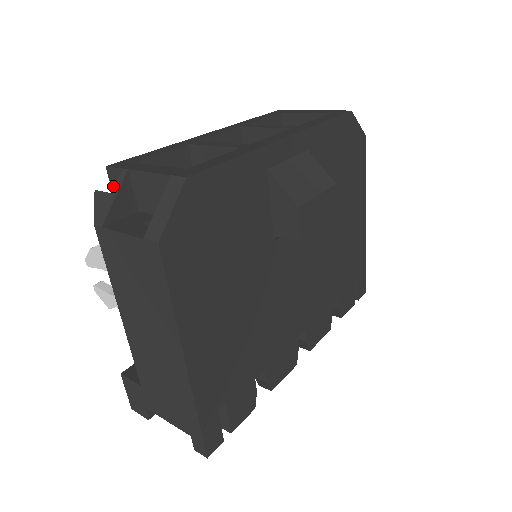
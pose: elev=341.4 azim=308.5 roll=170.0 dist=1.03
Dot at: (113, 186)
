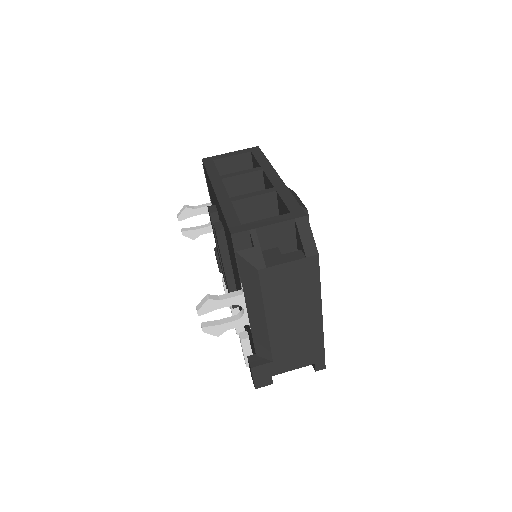
Dot at: (236, 245)
